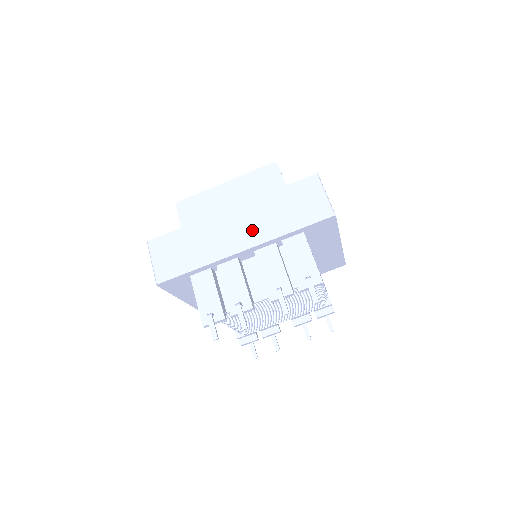
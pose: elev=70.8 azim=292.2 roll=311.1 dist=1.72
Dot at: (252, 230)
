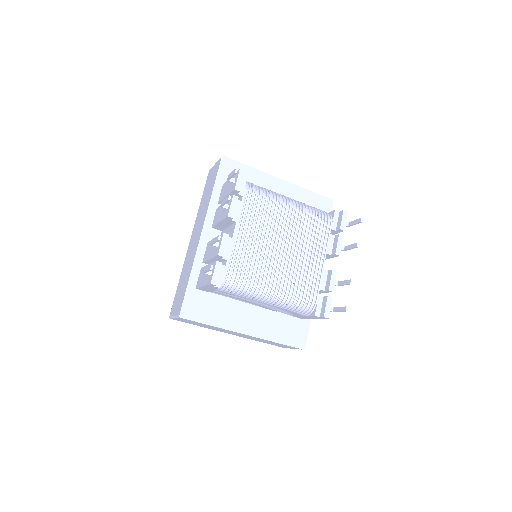
Dot at: (200, 223)
